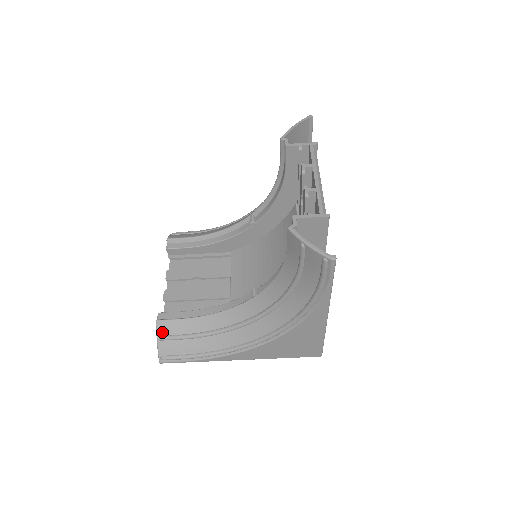
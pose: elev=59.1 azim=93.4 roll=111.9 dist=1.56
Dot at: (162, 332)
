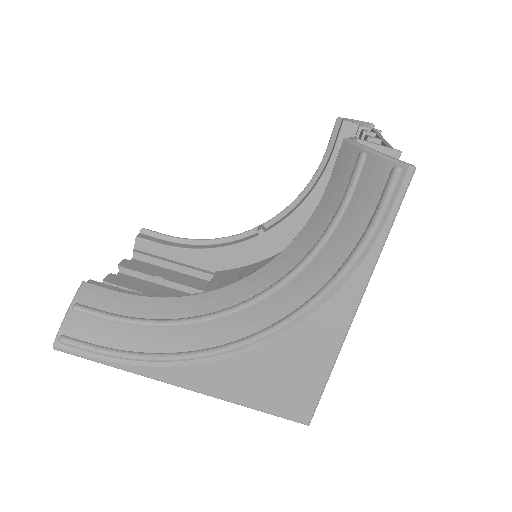
Dot at: (82, 299)
